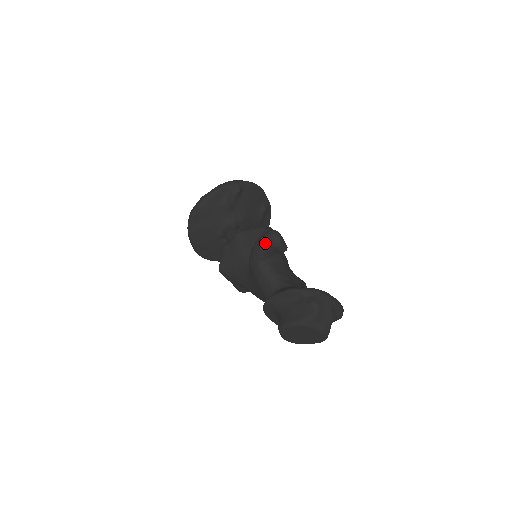
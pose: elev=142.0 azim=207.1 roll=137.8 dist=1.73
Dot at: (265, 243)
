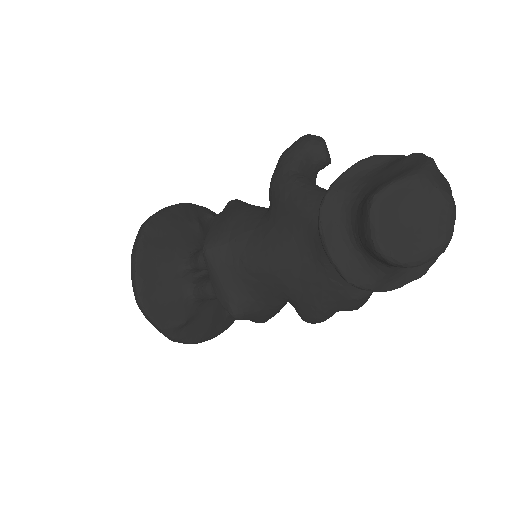
Dot at: (300, 143)
